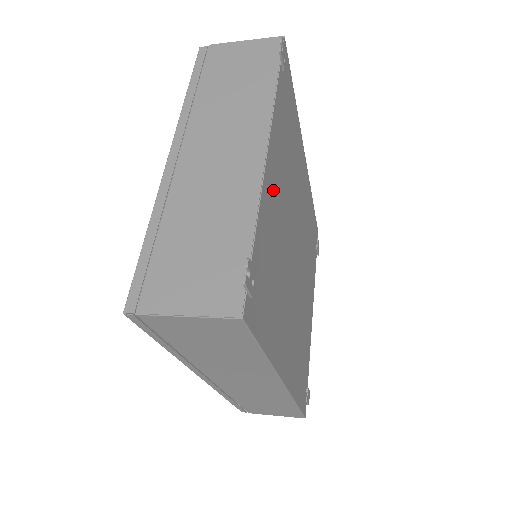
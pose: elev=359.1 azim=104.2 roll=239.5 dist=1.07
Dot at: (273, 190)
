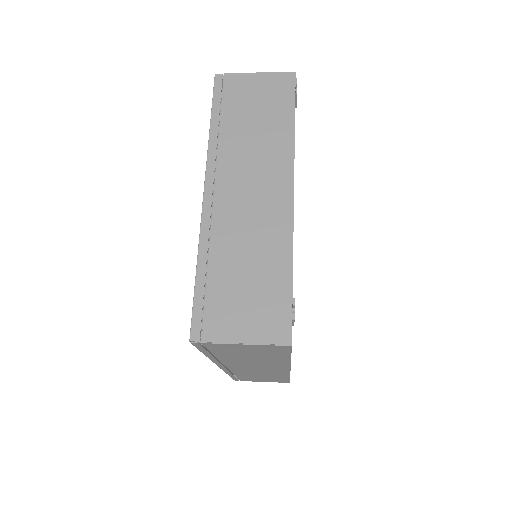
Dot at: occluded
